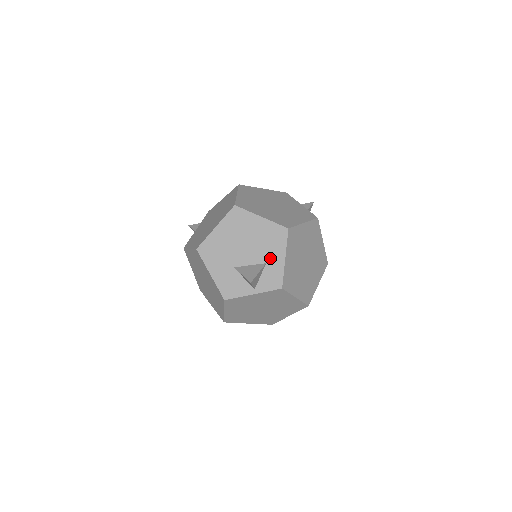
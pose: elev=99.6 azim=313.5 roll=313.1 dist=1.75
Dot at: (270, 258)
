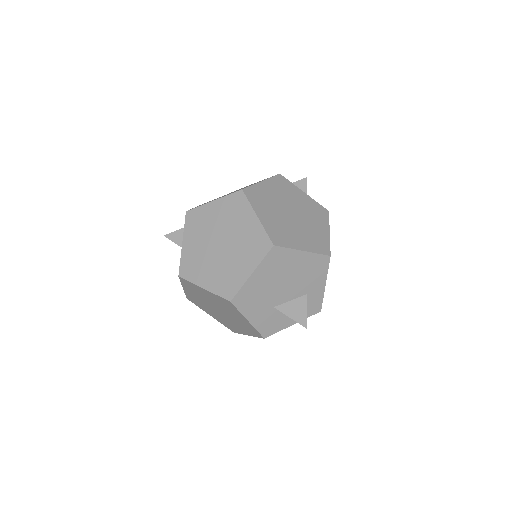
Dot at: (311, 288)
